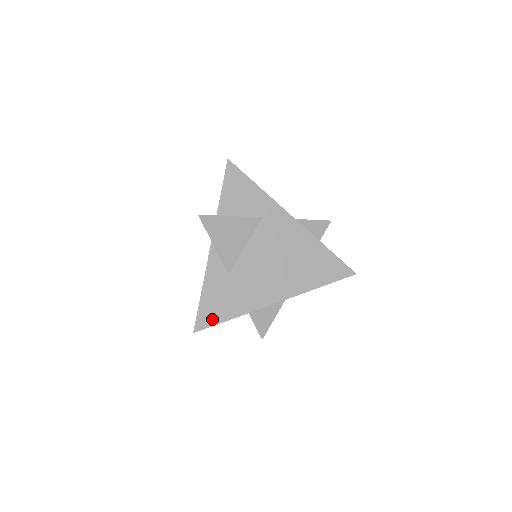
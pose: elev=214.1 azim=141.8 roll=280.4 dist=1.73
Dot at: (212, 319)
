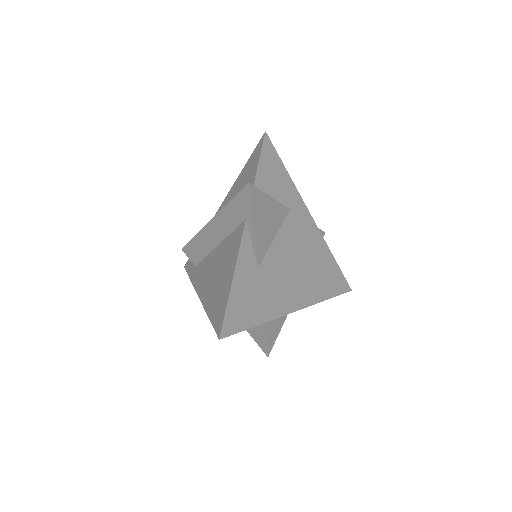
Dot at: (239, 323)
